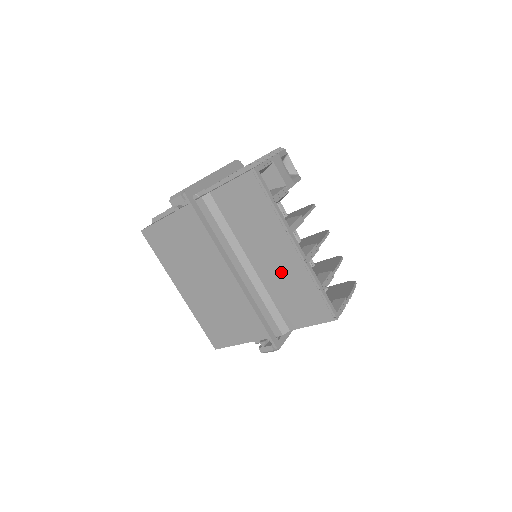
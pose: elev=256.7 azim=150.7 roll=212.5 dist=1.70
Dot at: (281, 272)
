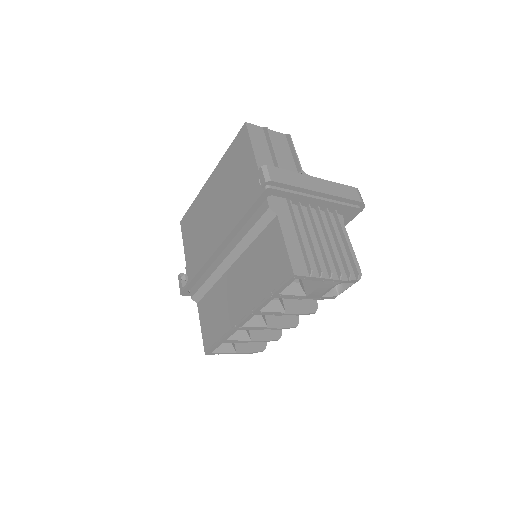
Dot at: (228, 299)
